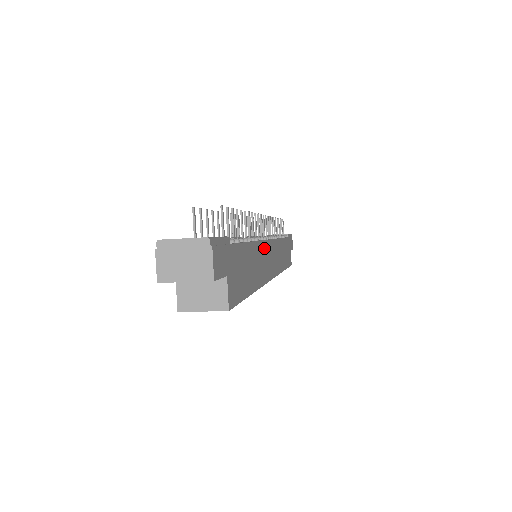
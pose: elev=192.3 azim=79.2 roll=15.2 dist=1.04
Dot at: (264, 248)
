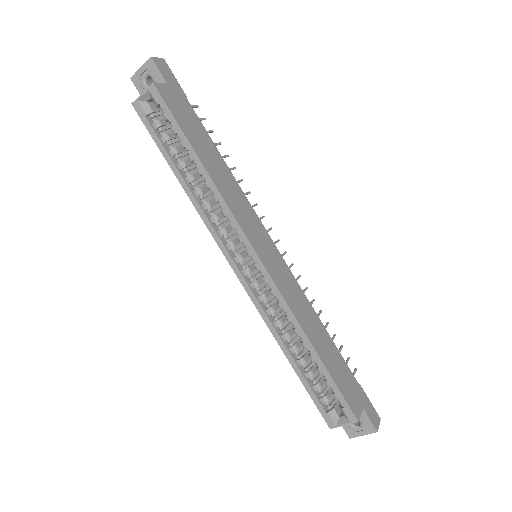
Dot at: (249, 209)
